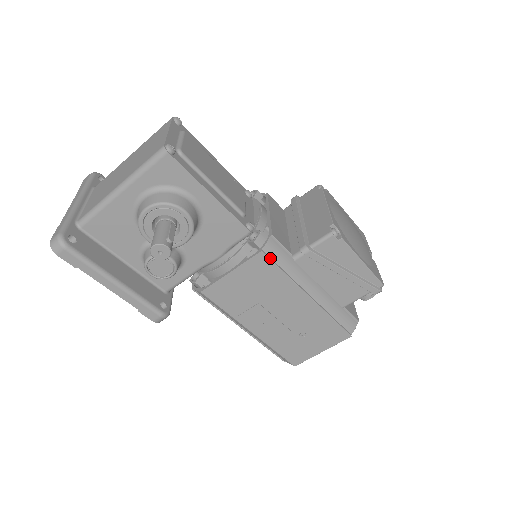
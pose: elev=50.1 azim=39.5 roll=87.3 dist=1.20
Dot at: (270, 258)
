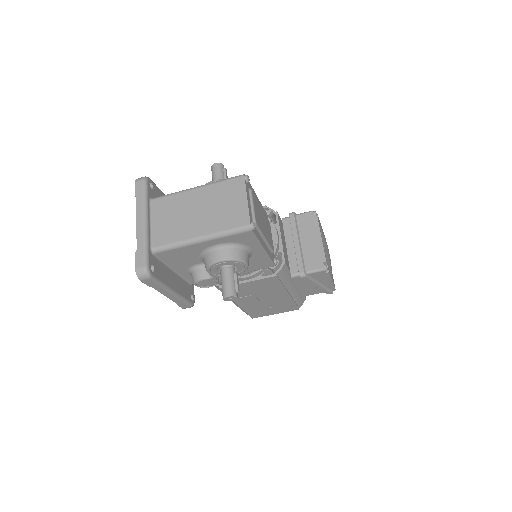
Dot at: (279, 278)
